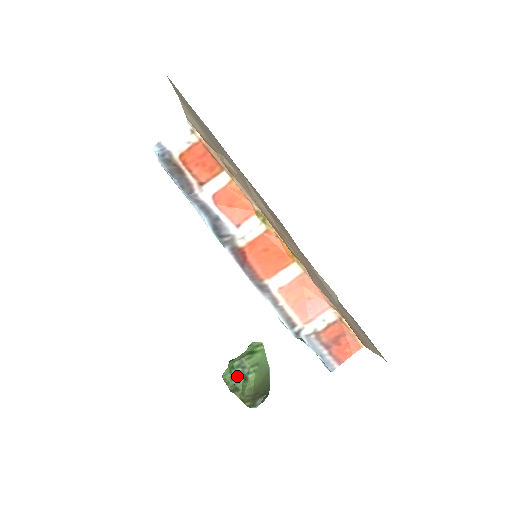
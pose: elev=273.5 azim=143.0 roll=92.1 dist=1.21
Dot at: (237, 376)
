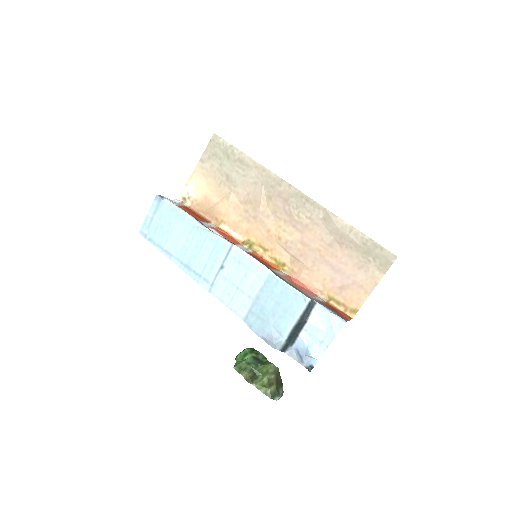
Dot at: (253, 360)
